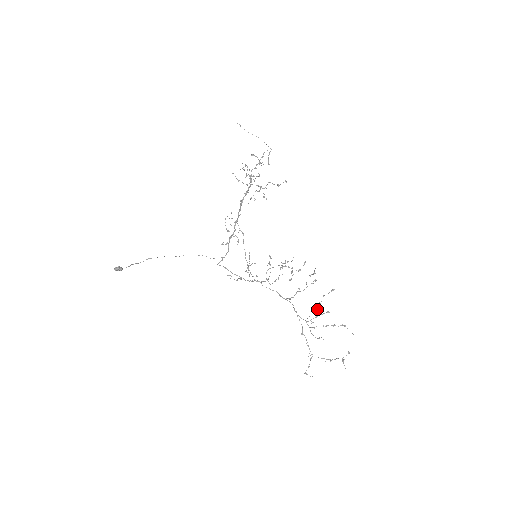
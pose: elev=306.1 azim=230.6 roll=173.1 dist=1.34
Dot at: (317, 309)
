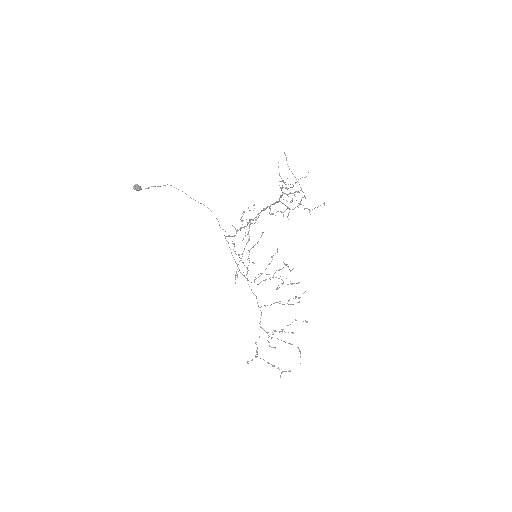
Dot at: (282, 329)
